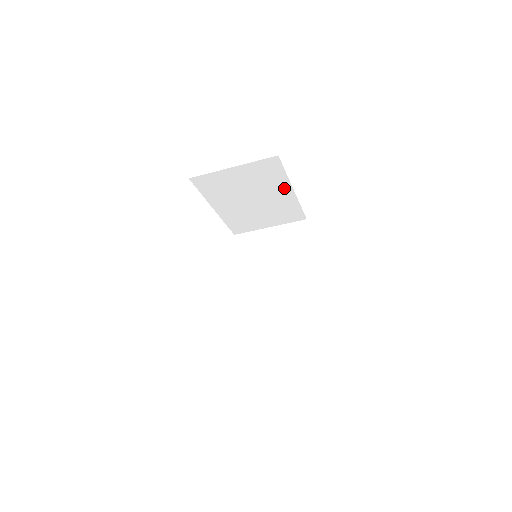
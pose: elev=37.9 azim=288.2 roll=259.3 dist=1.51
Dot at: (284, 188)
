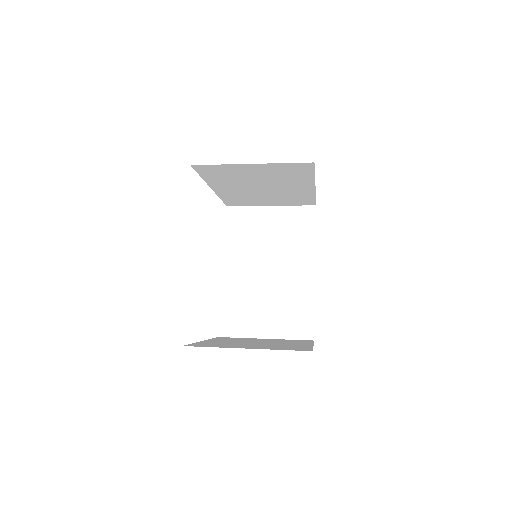
Dot at: (305, 184)
